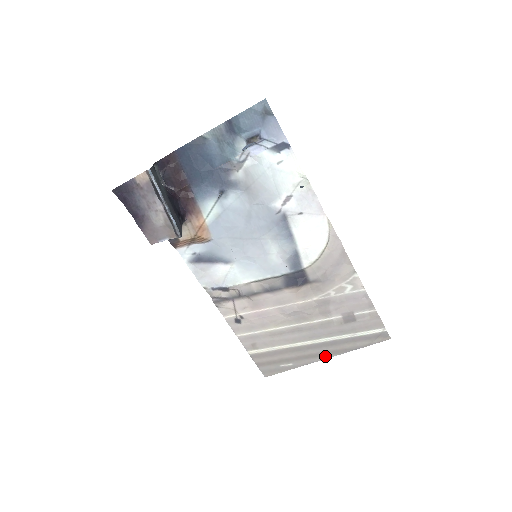
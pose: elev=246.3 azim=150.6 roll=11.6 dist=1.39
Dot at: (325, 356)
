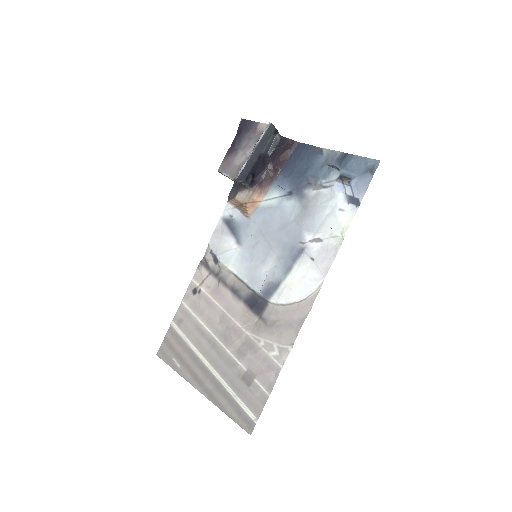
Dot at: (202, 389)
